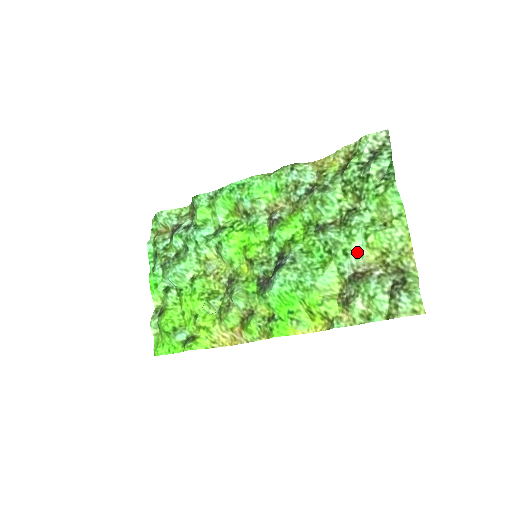
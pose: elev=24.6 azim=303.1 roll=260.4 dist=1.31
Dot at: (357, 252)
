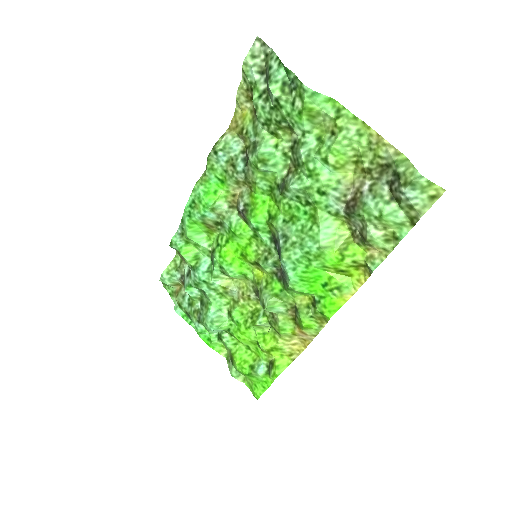
Dot at: (331, 182)
